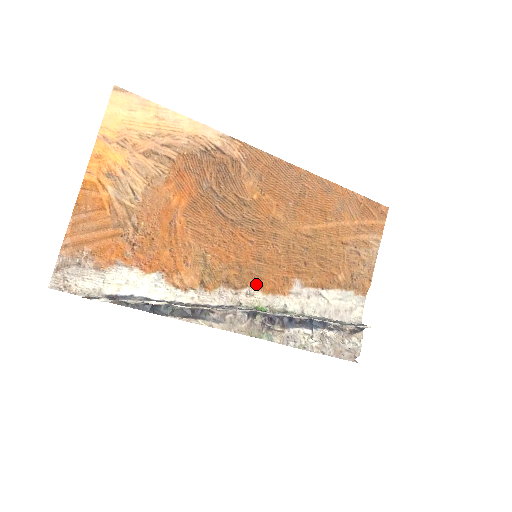
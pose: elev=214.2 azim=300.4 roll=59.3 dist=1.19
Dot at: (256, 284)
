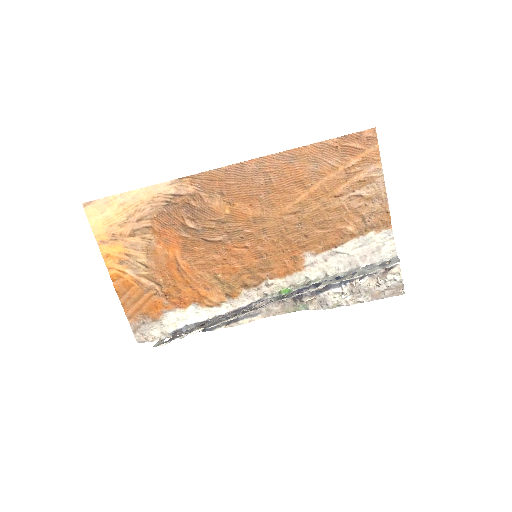
Dot at: (270, 275)
